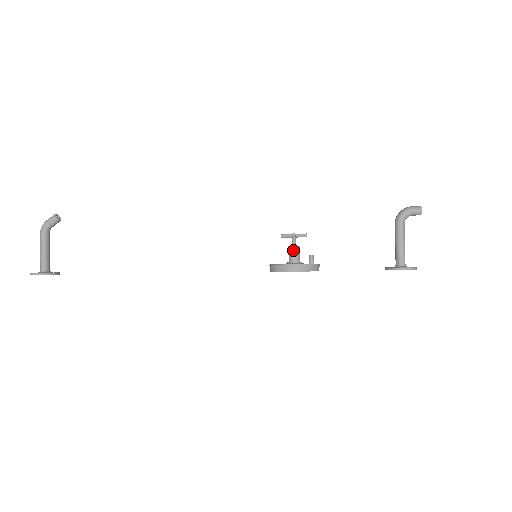
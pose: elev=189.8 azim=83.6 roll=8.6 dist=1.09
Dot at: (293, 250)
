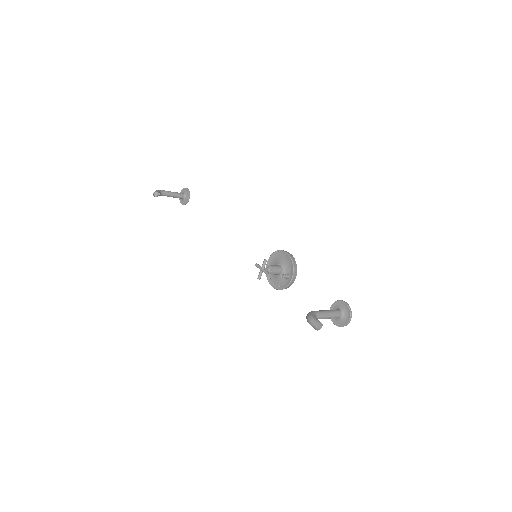
Dot at: occluded
